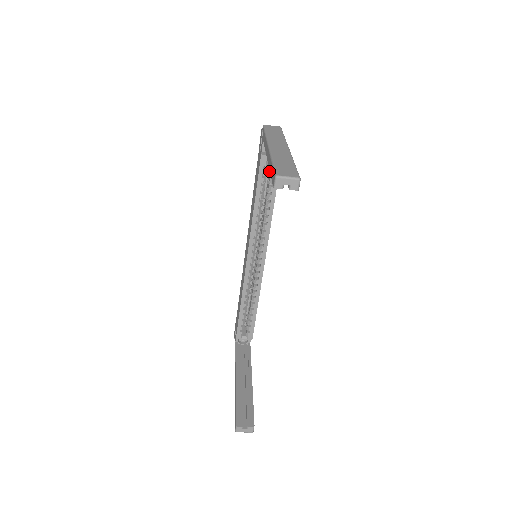
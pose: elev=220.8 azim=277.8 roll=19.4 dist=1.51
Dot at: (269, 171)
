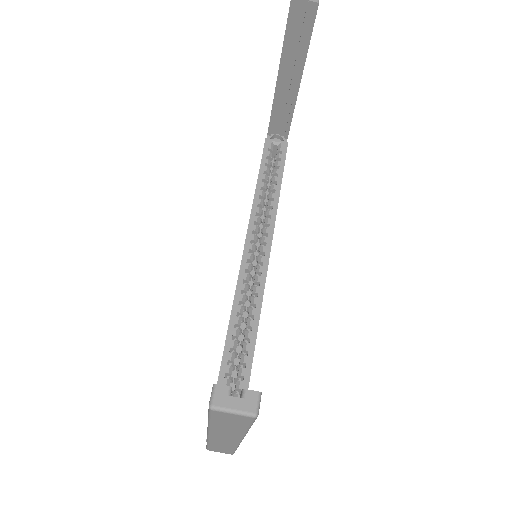
Dot at: (273, 166)
